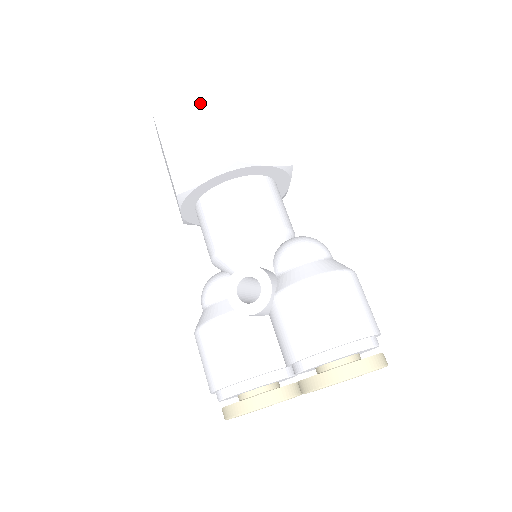
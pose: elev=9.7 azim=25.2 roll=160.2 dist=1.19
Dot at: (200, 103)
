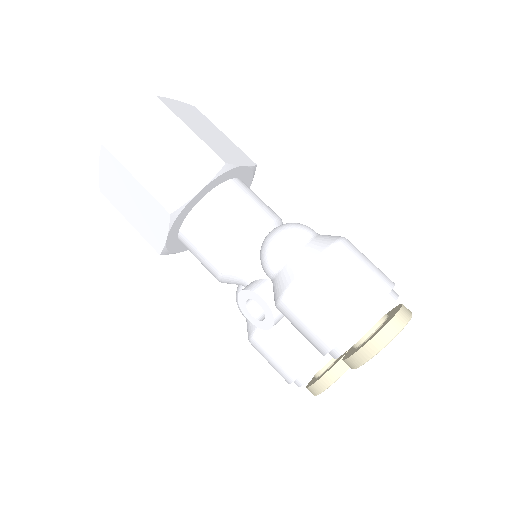
Dot at: (116, 171)
